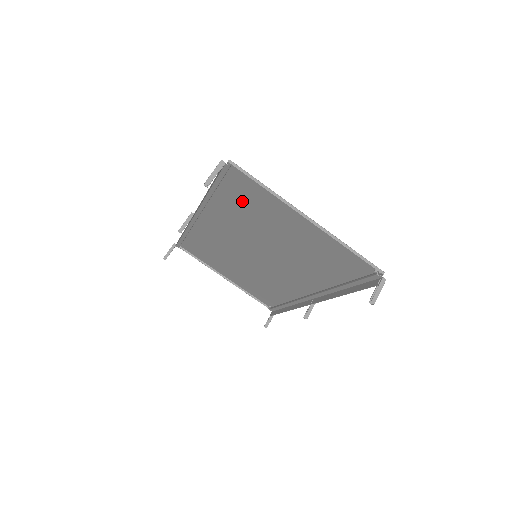
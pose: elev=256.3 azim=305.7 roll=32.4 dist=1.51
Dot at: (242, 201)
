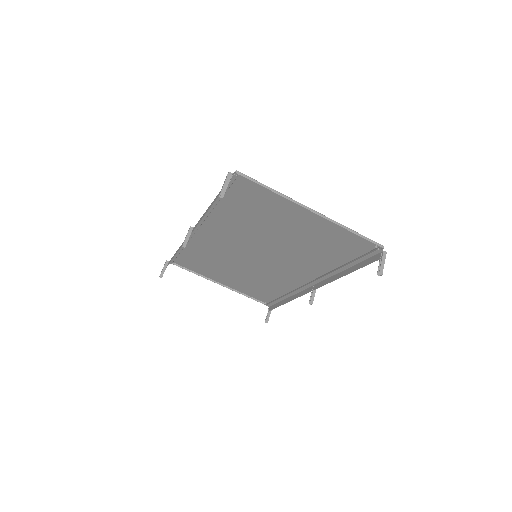
Dot at: (246, 206)
